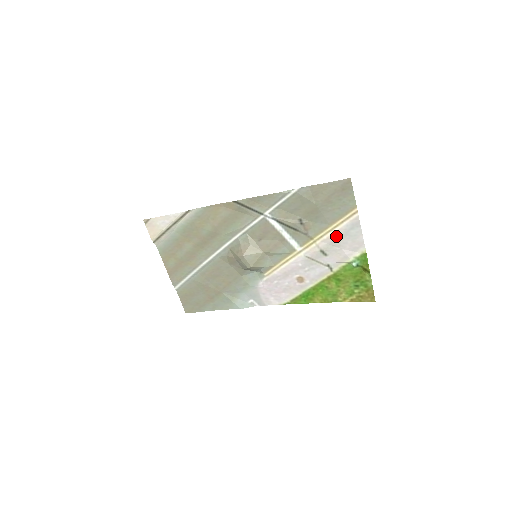
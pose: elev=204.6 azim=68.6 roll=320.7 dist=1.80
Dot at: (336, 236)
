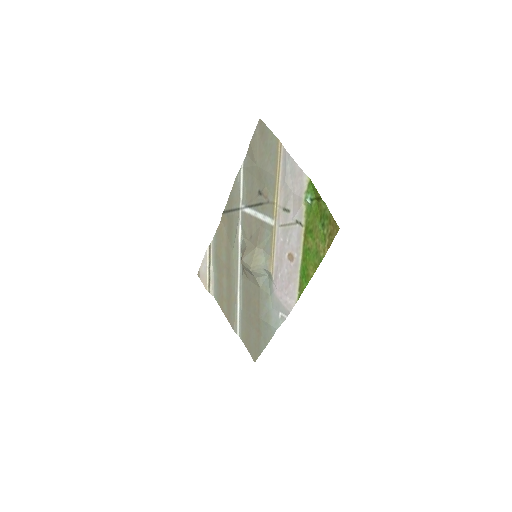
Dot at: (283, 183)
